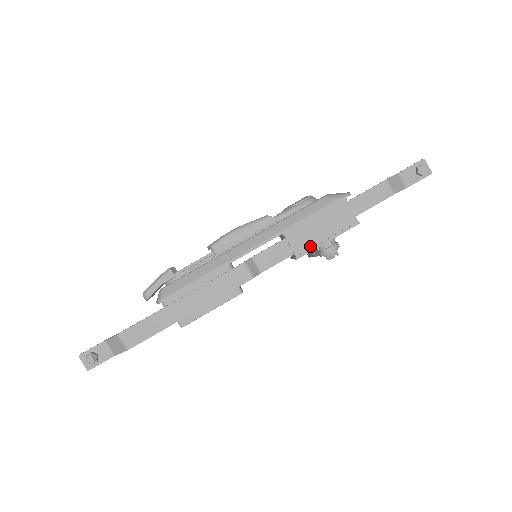
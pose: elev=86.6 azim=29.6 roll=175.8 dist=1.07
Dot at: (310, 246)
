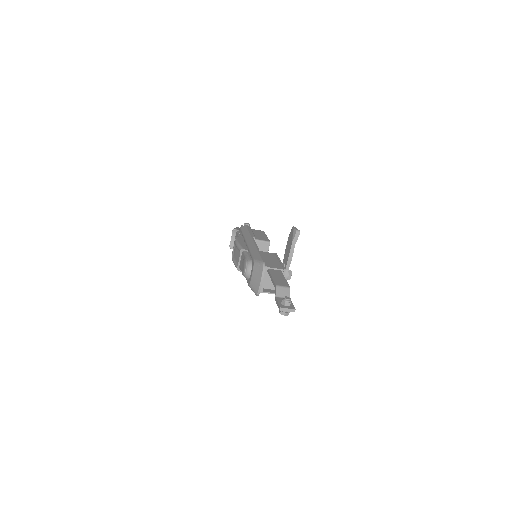
Dot at: occluded
